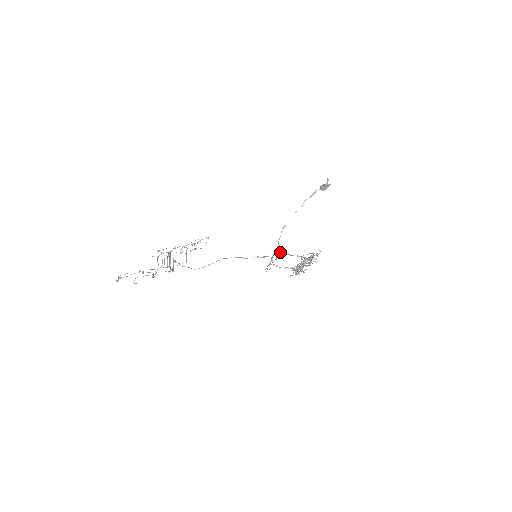
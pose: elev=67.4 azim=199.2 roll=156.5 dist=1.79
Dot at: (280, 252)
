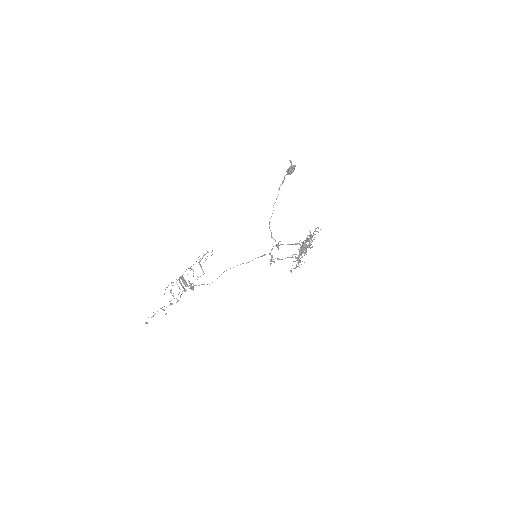
Dot at: (277, 245)
